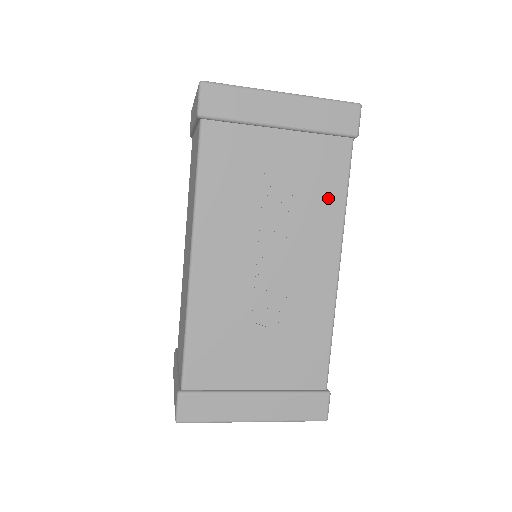
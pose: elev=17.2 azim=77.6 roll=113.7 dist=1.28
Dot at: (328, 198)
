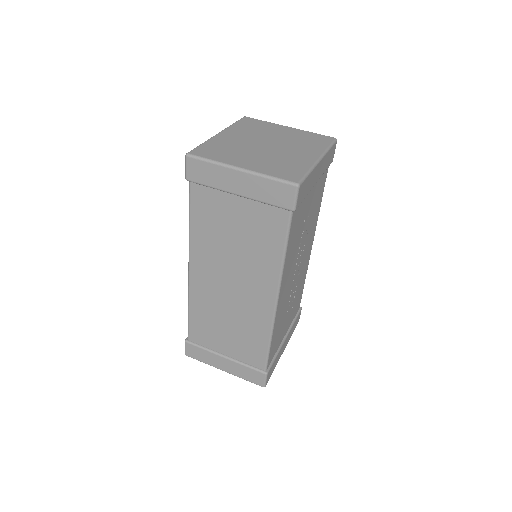
Dot at: (317, 209)
